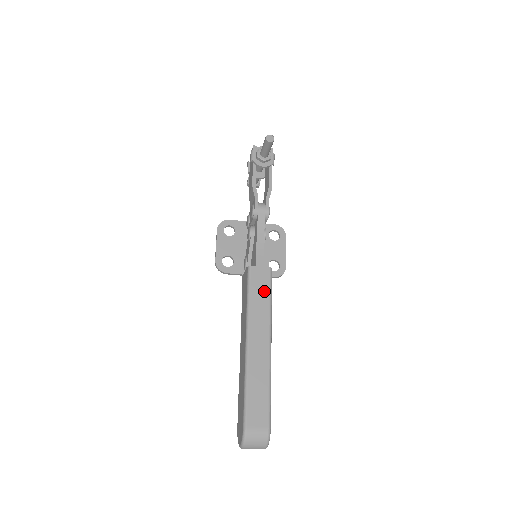
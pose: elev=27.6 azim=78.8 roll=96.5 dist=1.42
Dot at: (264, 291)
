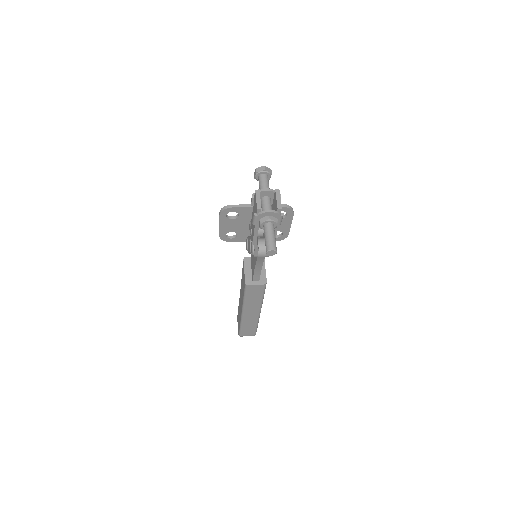
Dot at: (258, 295)
